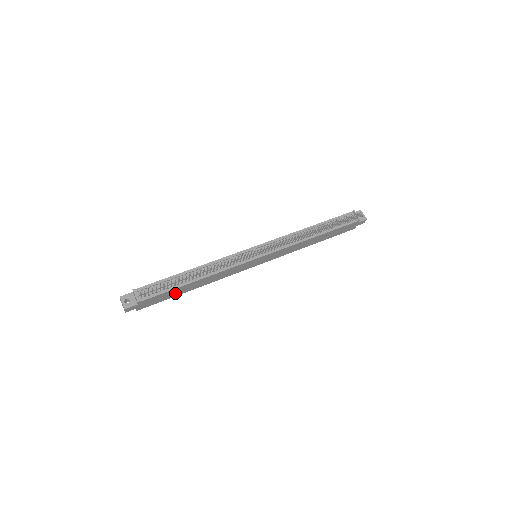
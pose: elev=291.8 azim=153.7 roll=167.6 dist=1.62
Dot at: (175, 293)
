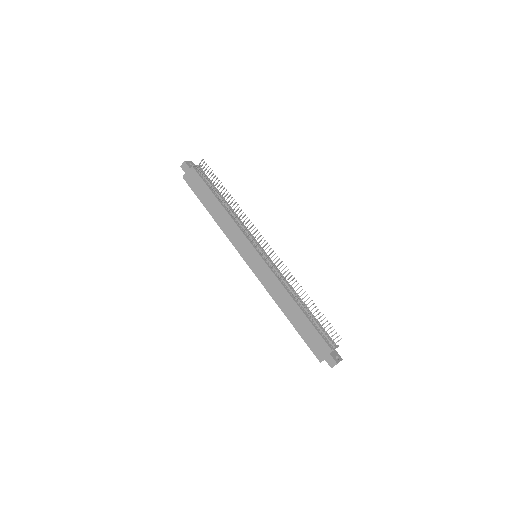
Dot at: (204, 197)
